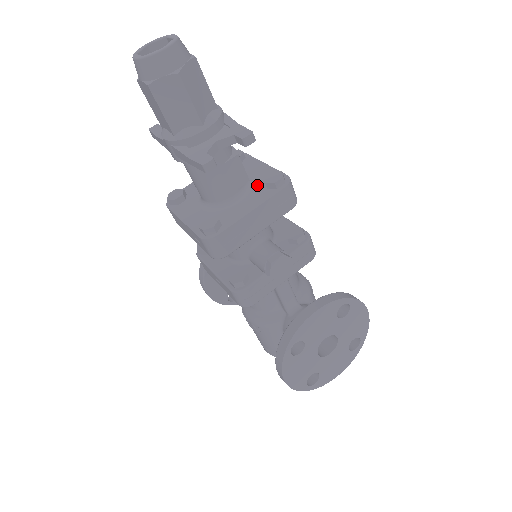
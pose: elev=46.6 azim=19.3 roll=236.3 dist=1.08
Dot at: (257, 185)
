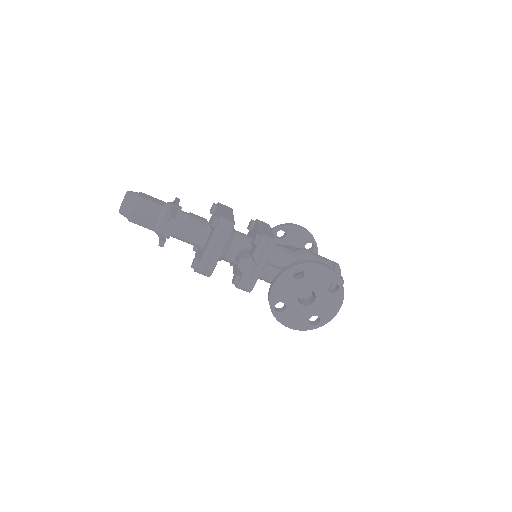
Dot at: occluded
